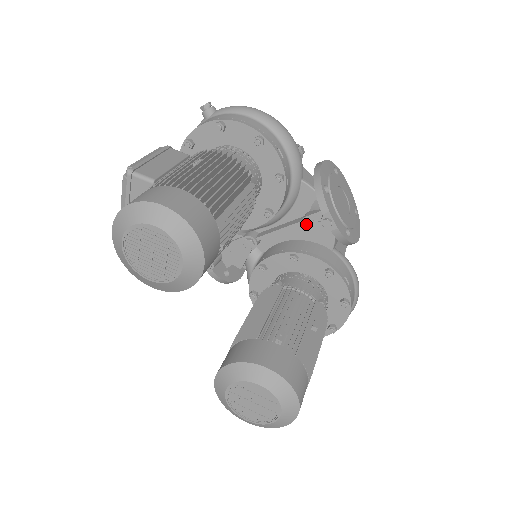
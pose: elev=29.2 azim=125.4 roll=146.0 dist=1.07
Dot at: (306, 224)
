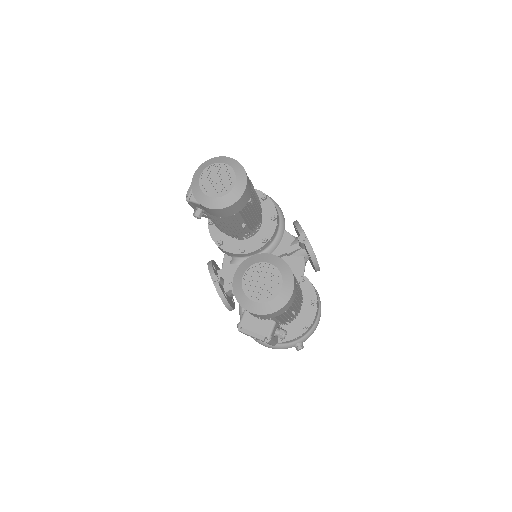
Dot at: (287, 253)
